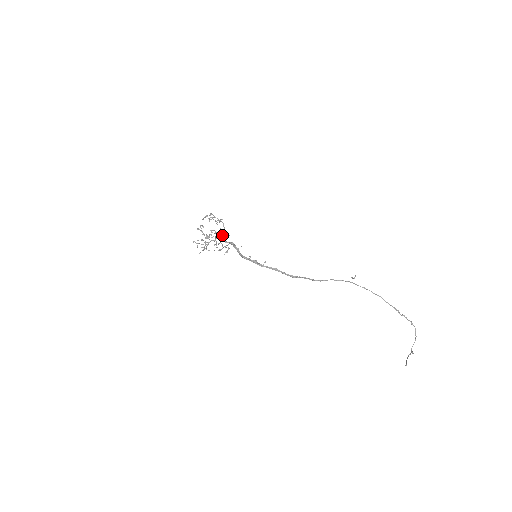
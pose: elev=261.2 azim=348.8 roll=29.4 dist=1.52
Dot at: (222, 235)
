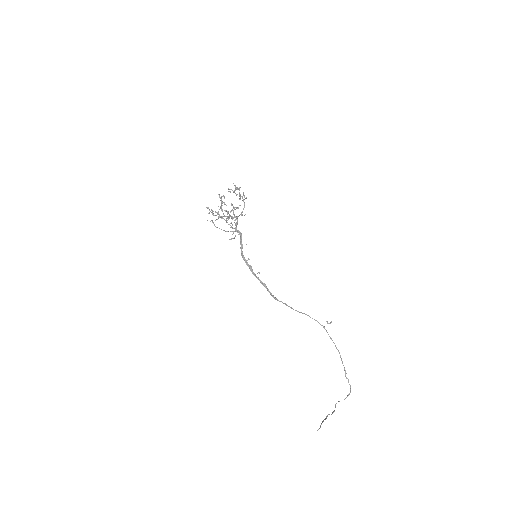
Dot at: (237, 218)
